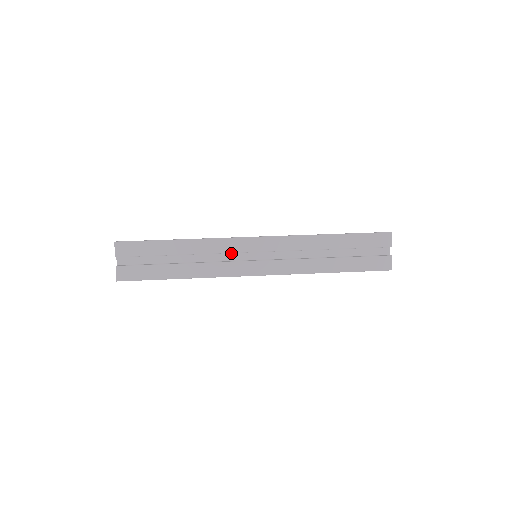
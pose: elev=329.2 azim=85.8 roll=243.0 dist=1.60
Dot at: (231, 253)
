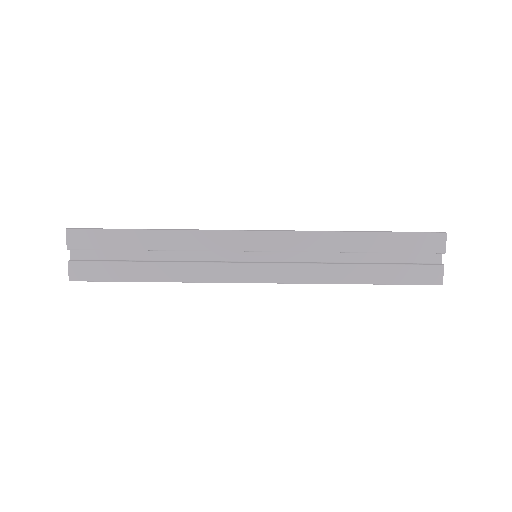
Dot at: (222, 250)
